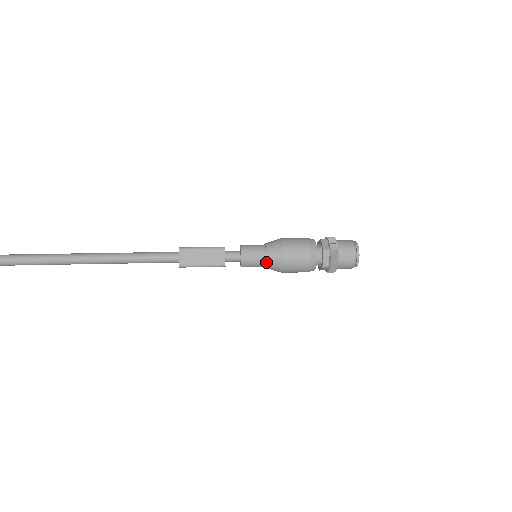
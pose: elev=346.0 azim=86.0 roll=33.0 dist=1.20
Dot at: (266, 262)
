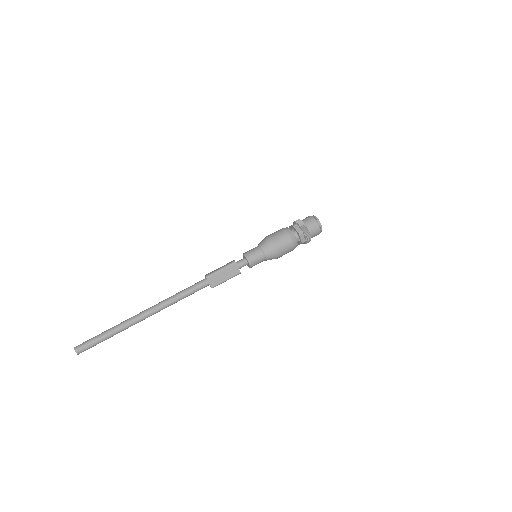
Dot at: (266, 258)
